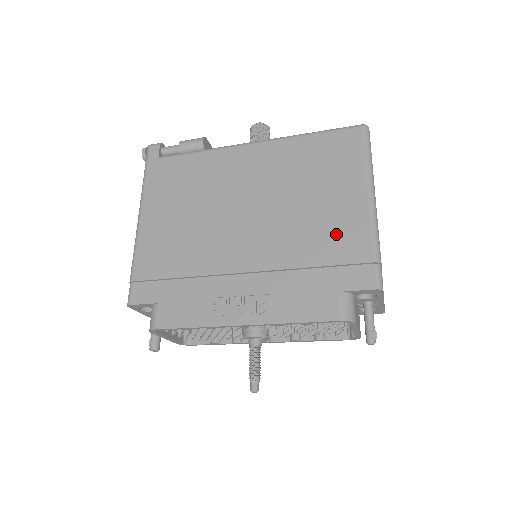
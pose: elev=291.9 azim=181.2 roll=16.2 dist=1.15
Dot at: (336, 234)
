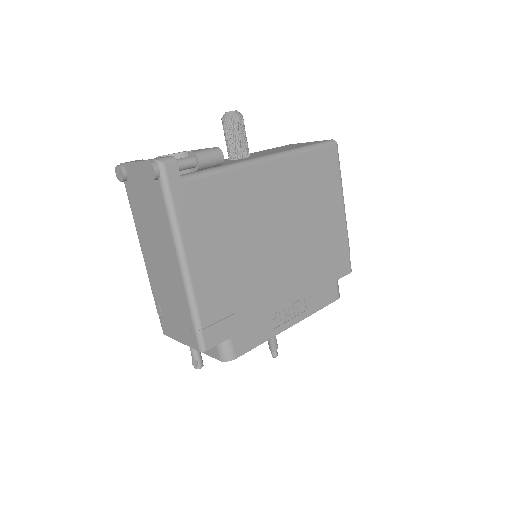
Dot at: (332, 240)
